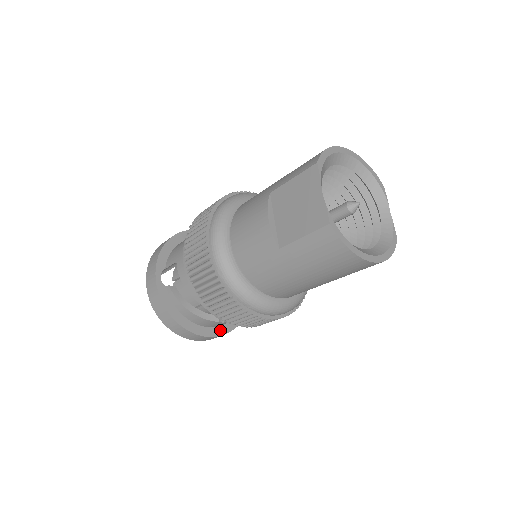
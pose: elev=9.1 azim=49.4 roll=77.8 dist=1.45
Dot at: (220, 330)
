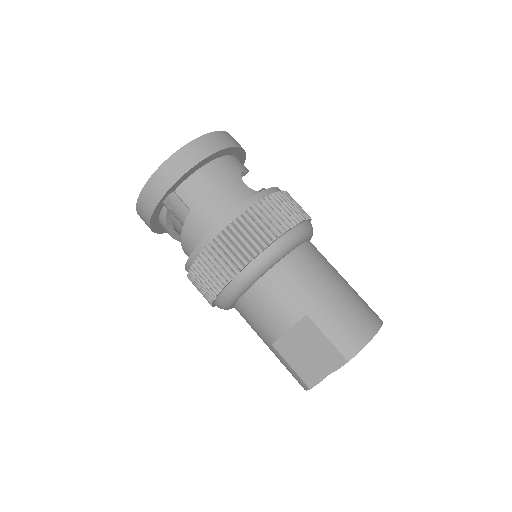
Dot at: occluded
